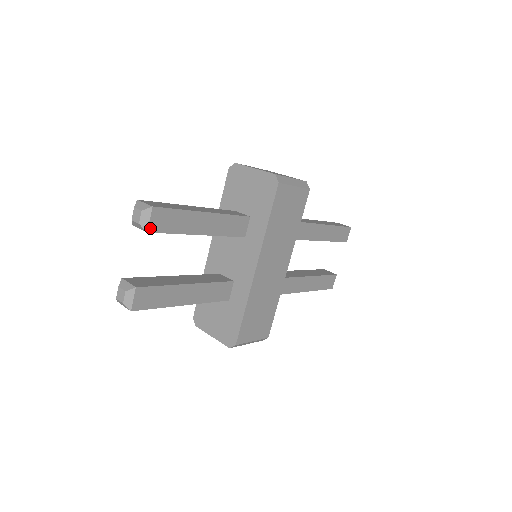
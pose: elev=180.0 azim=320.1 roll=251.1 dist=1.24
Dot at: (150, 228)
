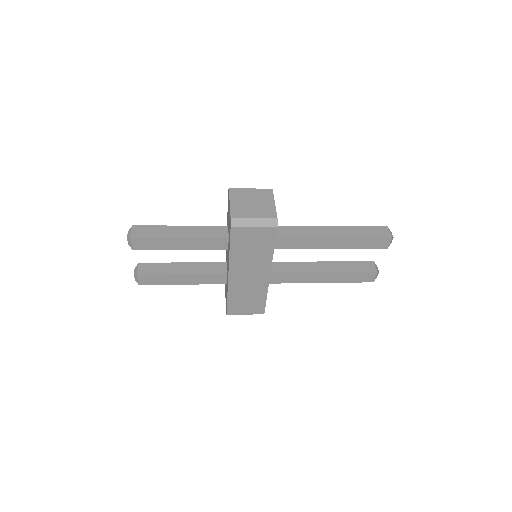
Dot at: (134, 248)
